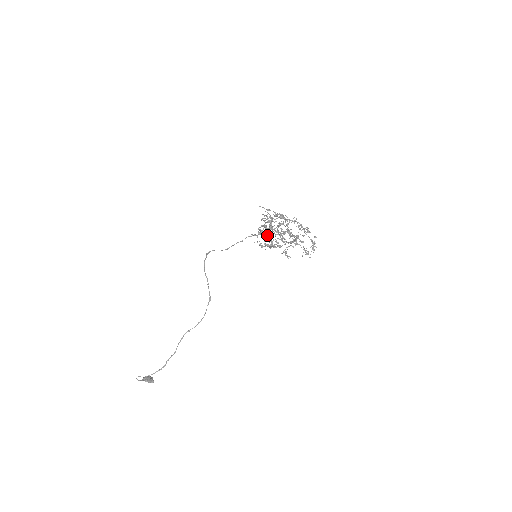
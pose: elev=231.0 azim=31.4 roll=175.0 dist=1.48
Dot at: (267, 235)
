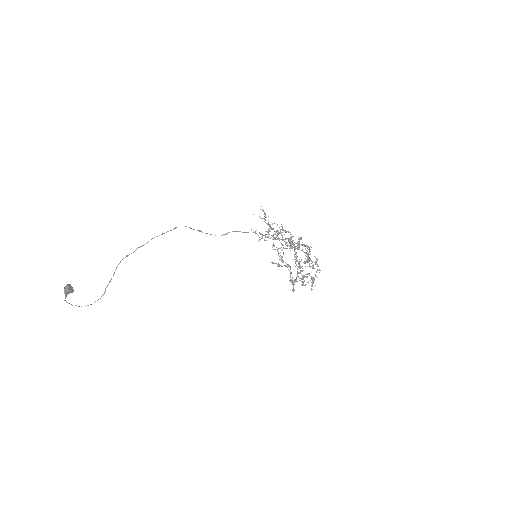
Dot at: occluded
